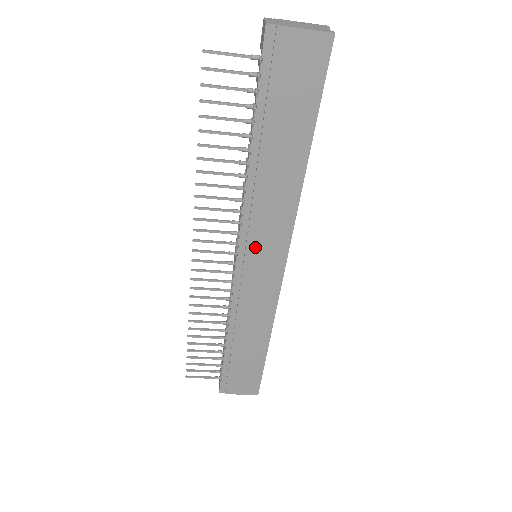
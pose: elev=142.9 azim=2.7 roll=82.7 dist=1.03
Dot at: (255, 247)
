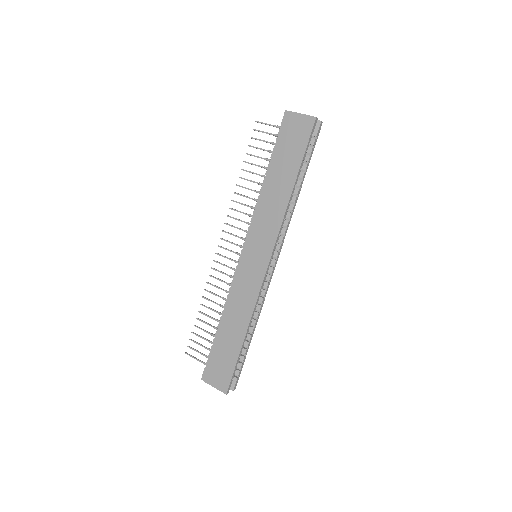
Dot at: (254, 242)
